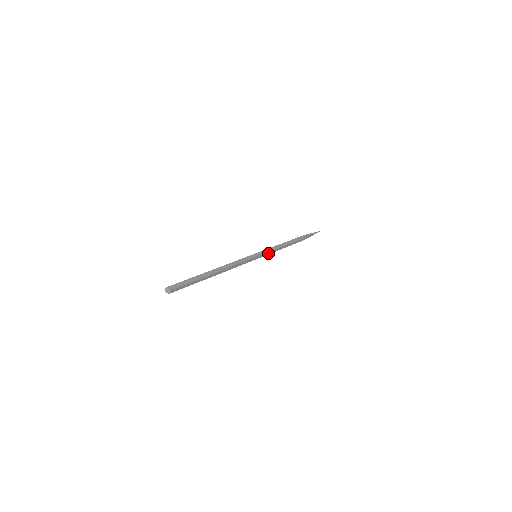
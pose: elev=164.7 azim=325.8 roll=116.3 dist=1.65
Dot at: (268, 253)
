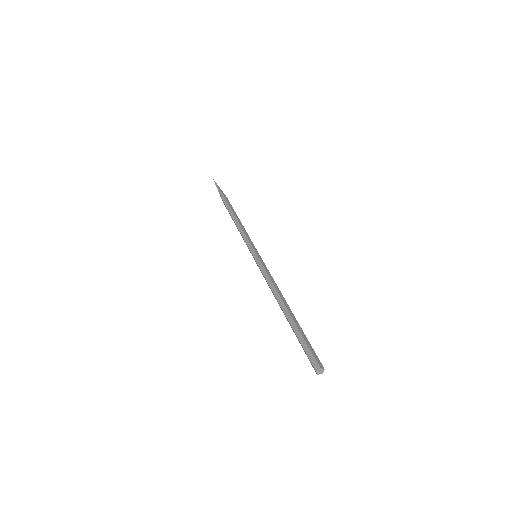
Dot at: occluded
